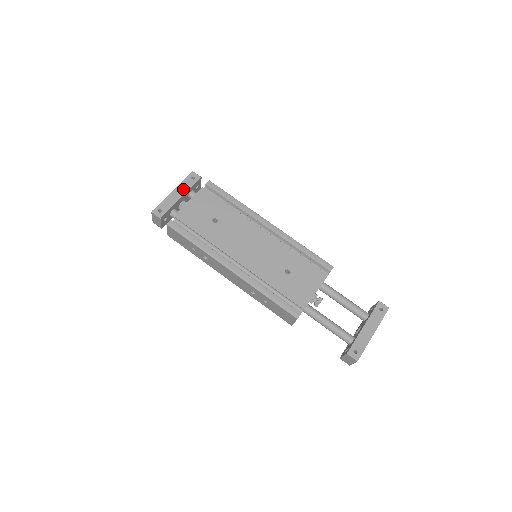
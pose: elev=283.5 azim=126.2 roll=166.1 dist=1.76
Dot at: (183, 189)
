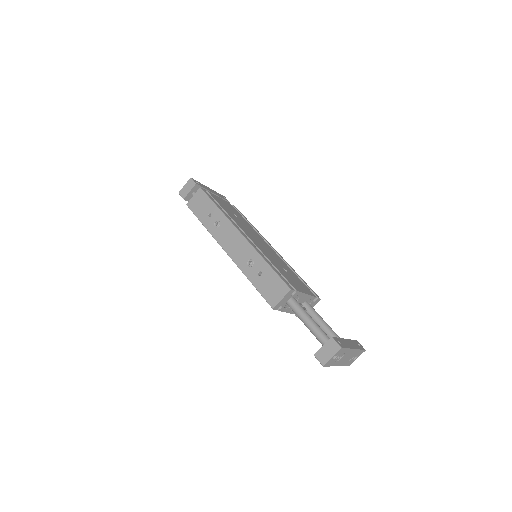
Dot at: (216, 193)
